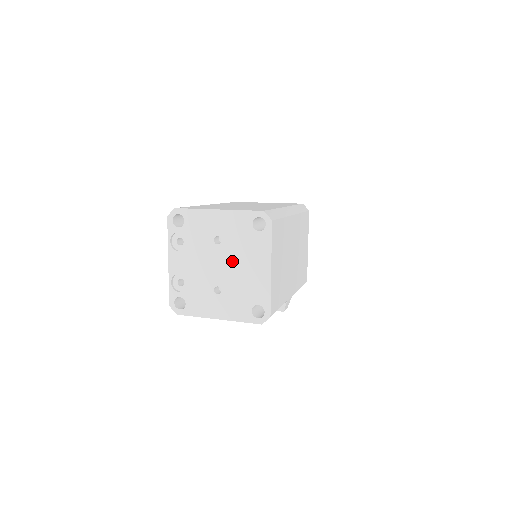
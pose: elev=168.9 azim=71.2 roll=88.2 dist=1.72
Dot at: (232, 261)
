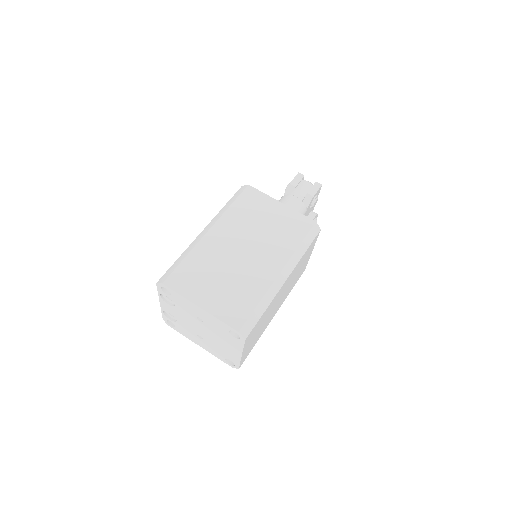
Dot at: (211, 334)
